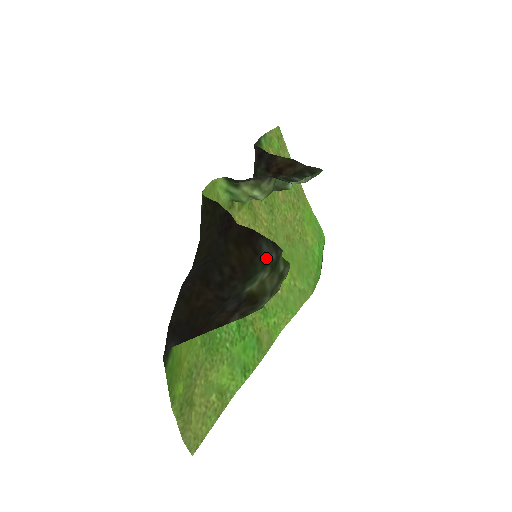
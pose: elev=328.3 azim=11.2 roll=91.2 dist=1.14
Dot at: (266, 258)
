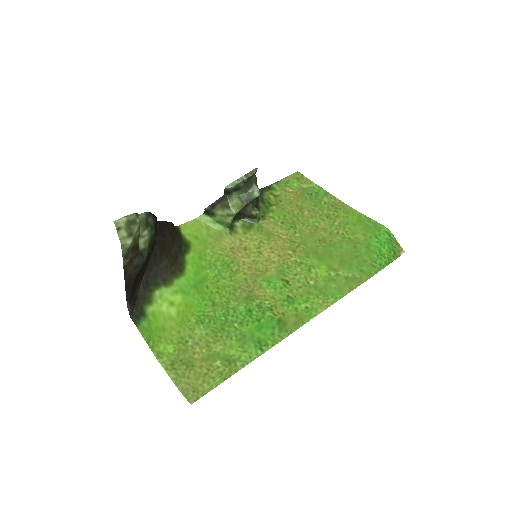
Dot at: (153, 225)
